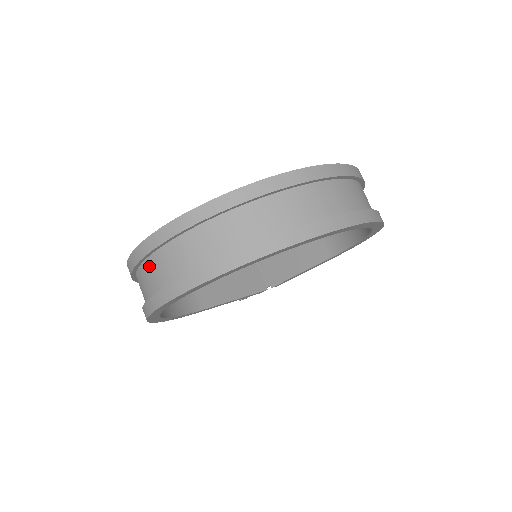
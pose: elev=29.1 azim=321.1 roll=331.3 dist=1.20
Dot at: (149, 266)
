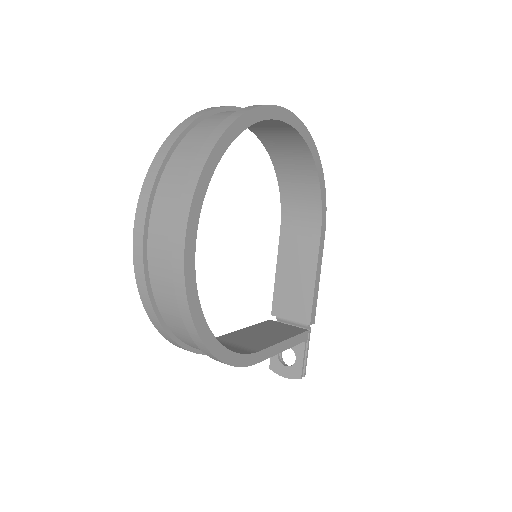
Dot at: (153, 248)
